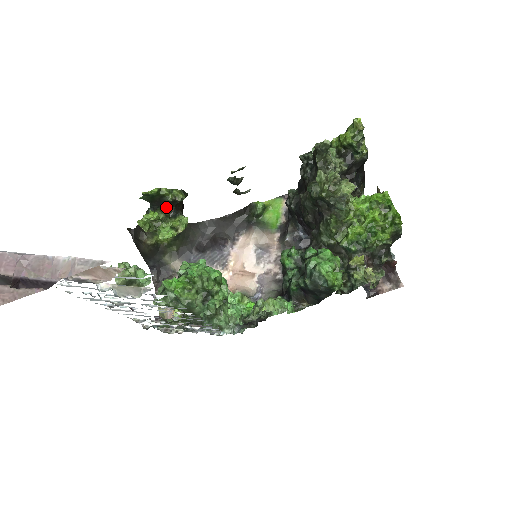
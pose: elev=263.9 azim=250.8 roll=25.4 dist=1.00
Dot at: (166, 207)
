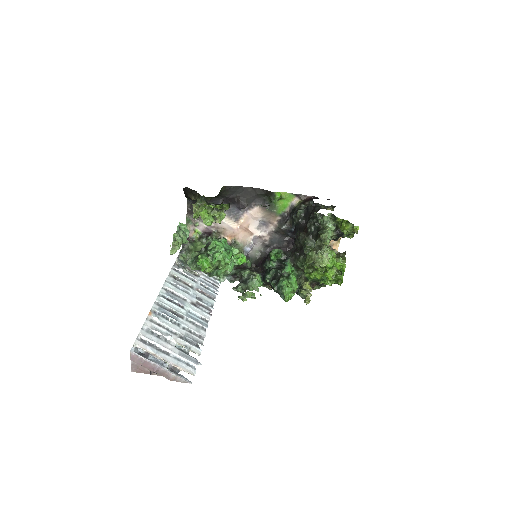
Dot at: (214, 204)
